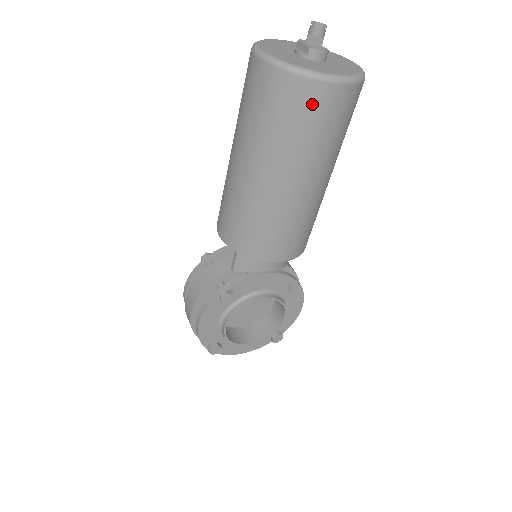
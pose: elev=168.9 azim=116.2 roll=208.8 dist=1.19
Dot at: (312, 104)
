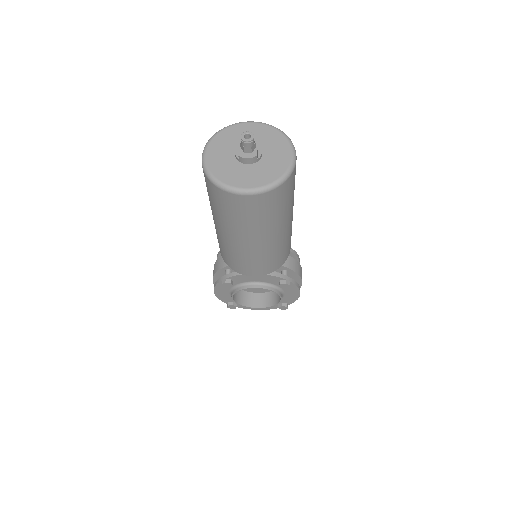
Dot at: (232, 204)
